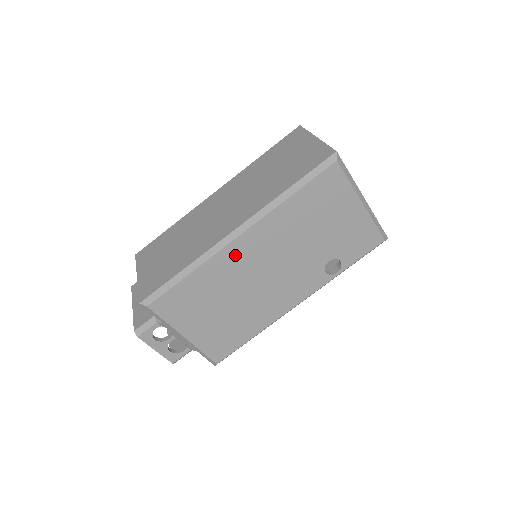
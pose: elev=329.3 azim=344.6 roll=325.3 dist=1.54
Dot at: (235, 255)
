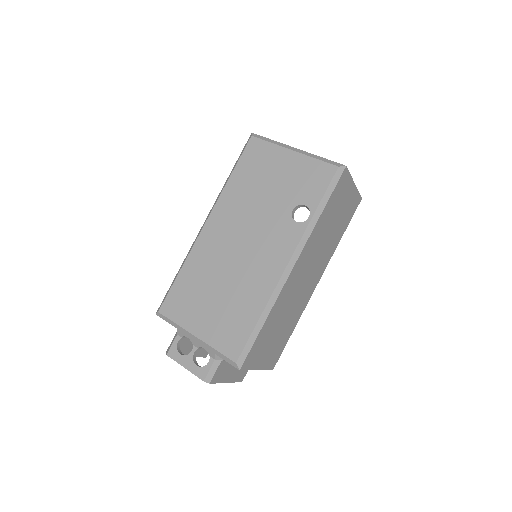
Dot at: (208, 240)
